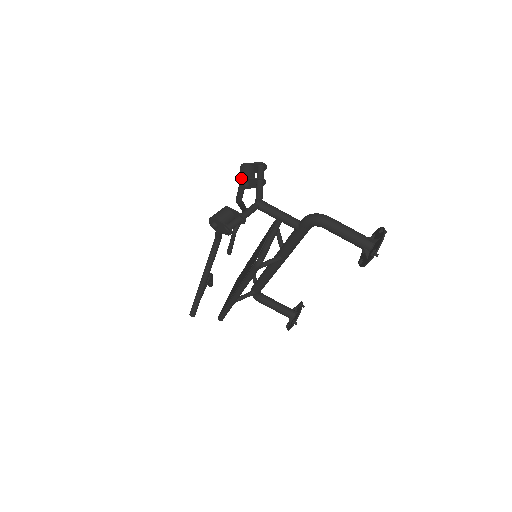
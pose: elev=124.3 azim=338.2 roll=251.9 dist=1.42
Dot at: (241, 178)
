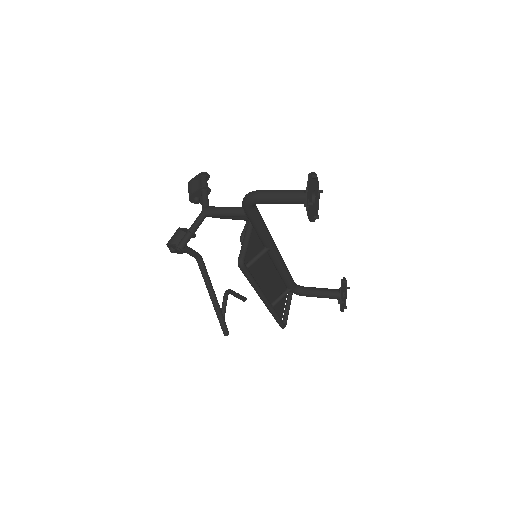
Dot at: occluded
